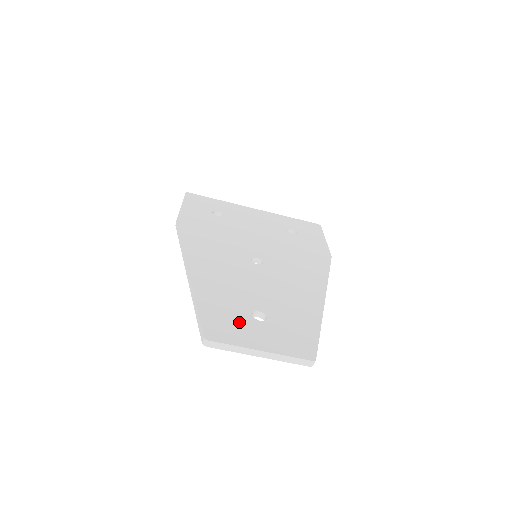
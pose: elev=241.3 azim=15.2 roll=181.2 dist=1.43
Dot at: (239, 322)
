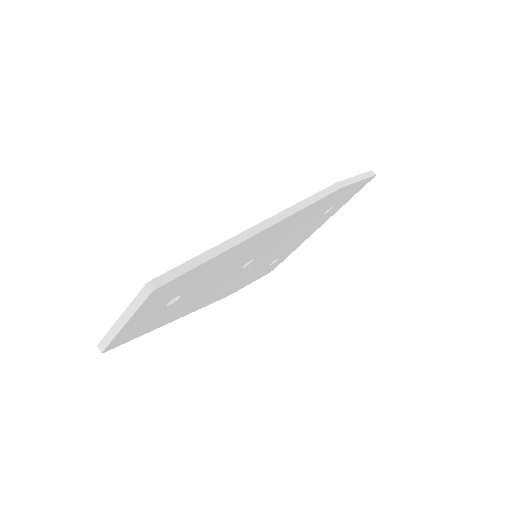
Dot at: occluded
